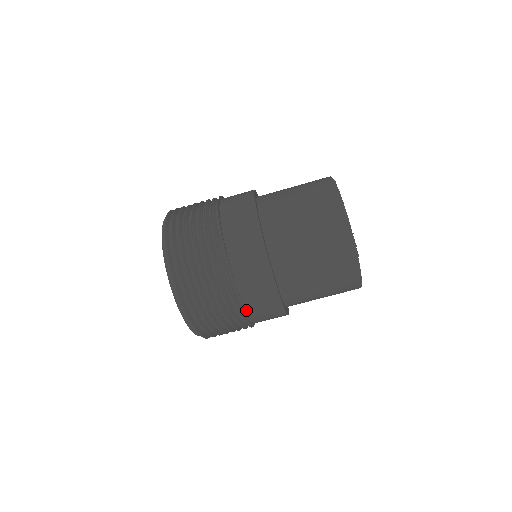
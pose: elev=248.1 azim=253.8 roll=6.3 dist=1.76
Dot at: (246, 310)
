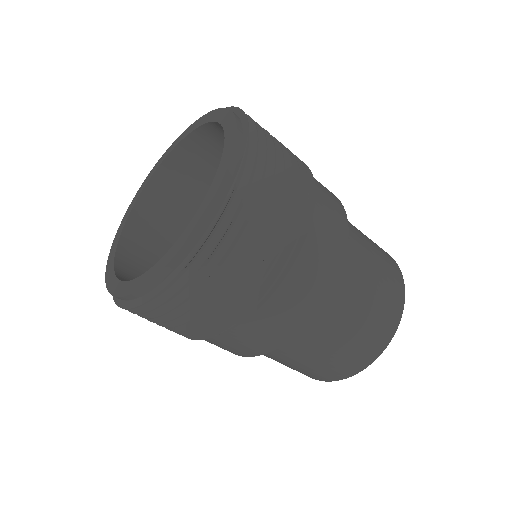
Dot at: (222, 334)
